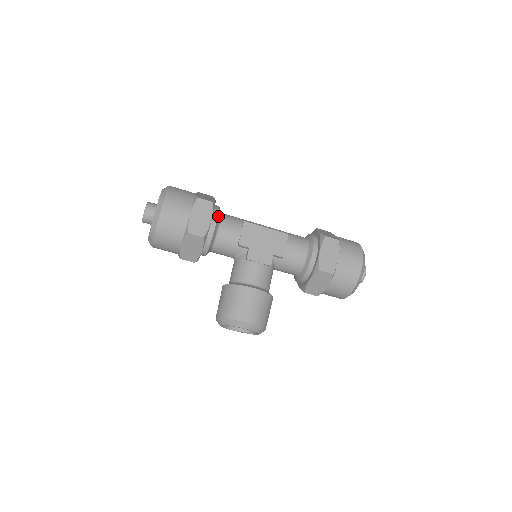
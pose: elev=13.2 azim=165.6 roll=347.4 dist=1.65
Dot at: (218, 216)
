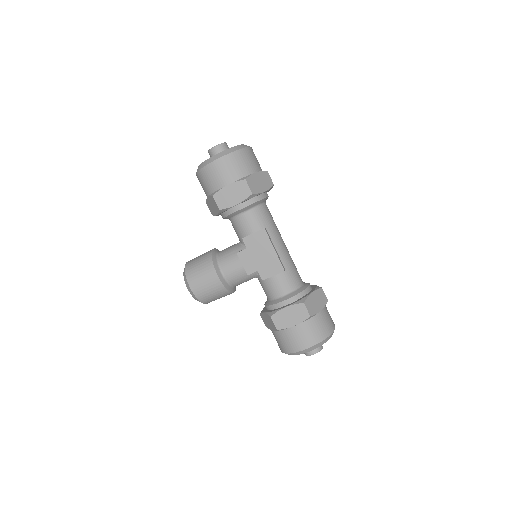
Dot at: (249, 205)
